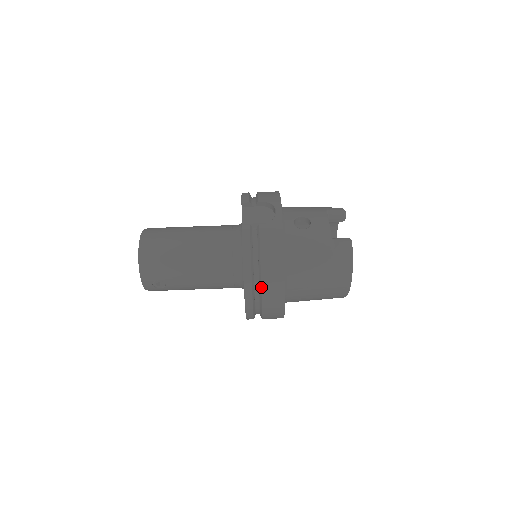
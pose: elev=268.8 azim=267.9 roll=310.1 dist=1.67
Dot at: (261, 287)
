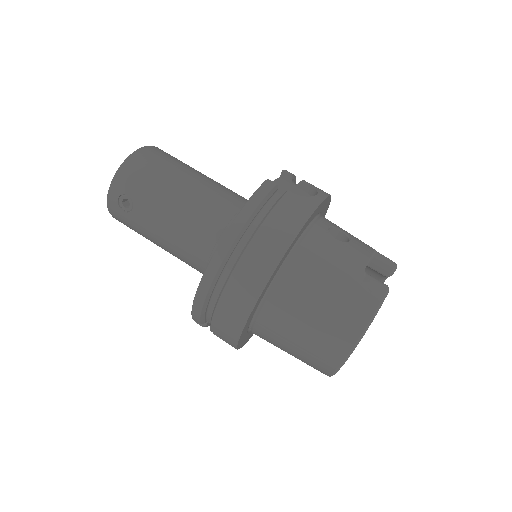
Dot at: (239, 259)
